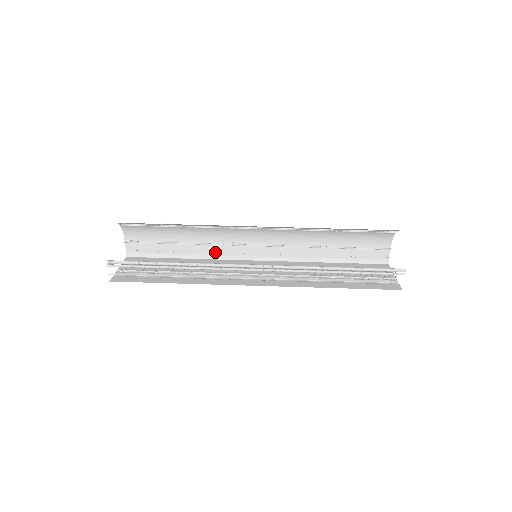
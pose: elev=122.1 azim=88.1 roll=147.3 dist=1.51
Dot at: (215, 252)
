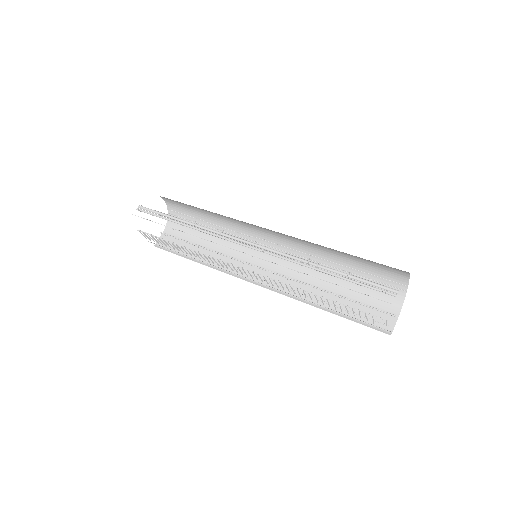
Dot at: occluded
